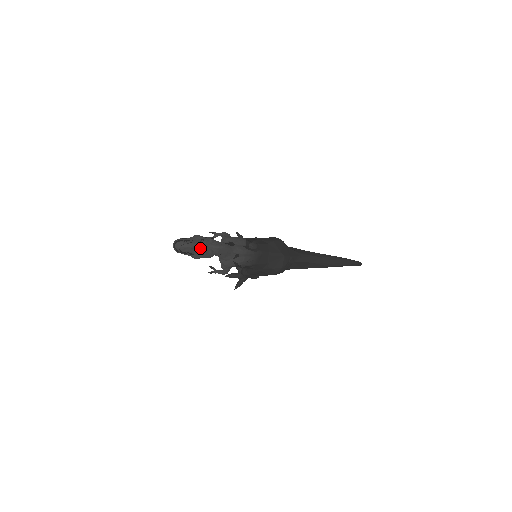
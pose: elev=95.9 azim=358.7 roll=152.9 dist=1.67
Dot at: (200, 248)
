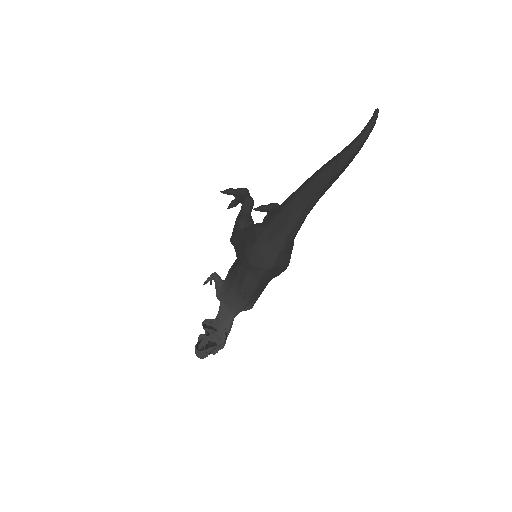
Dot at: occluded
